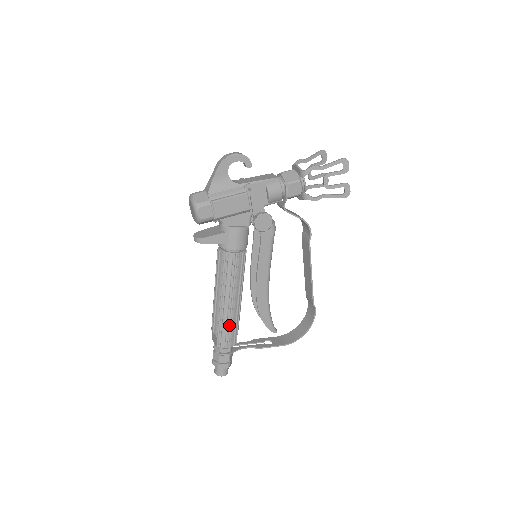
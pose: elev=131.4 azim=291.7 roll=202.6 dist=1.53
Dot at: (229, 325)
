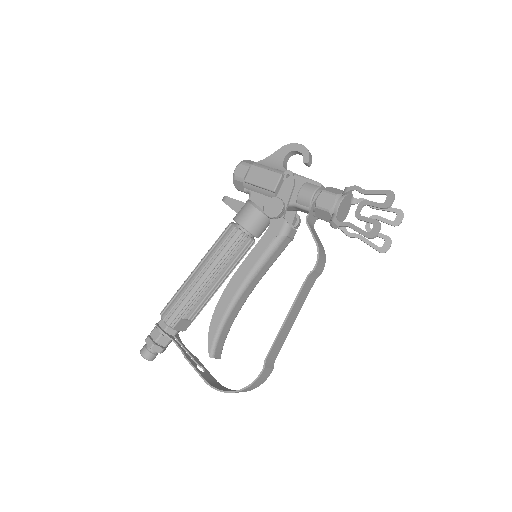
Dot at: (182, 296)
